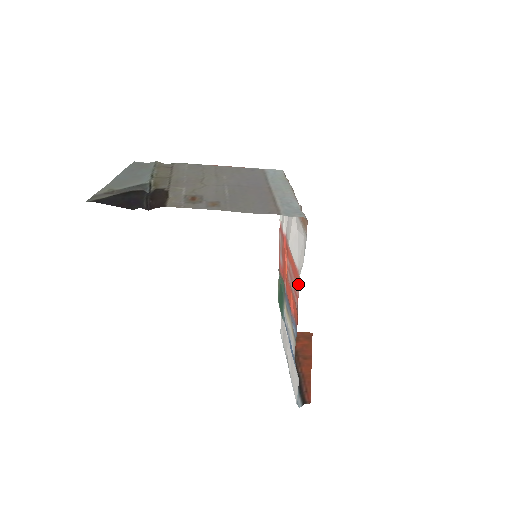
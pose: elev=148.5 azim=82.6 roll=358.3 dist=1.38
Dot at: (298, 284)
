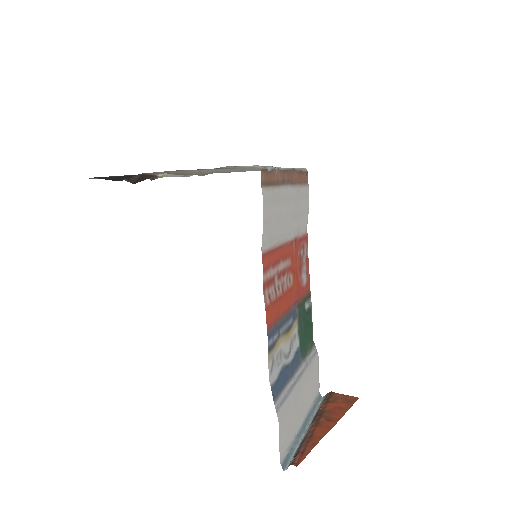
Dot at: (264, 264)
